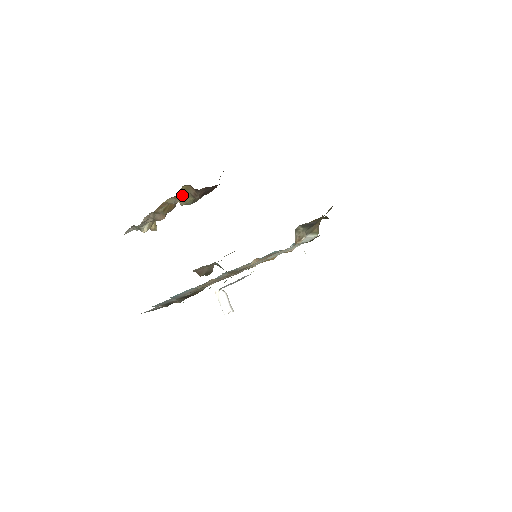
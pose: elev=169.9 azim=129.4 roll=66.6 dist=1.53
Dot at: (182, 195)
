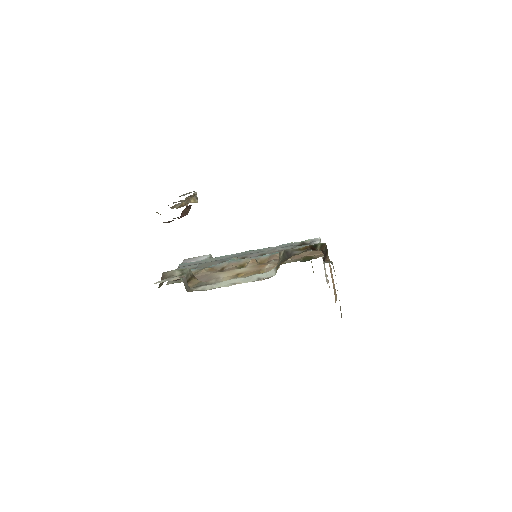
Dot at: occluded
